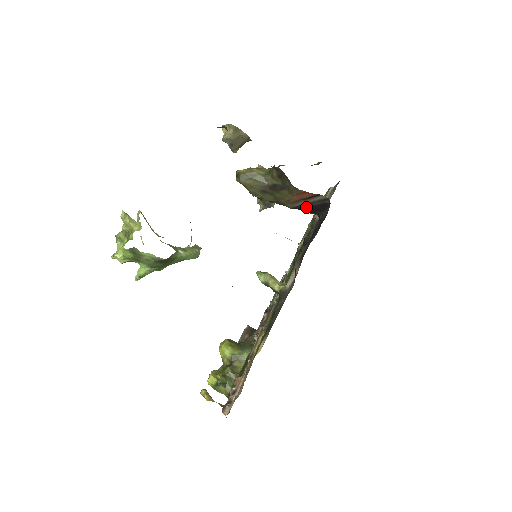
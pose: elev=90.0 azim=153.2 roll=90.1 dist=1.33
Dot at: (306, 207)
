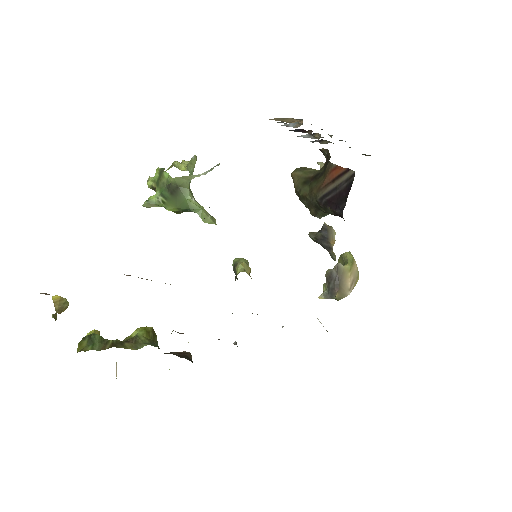
Dot at: (333, 196)
